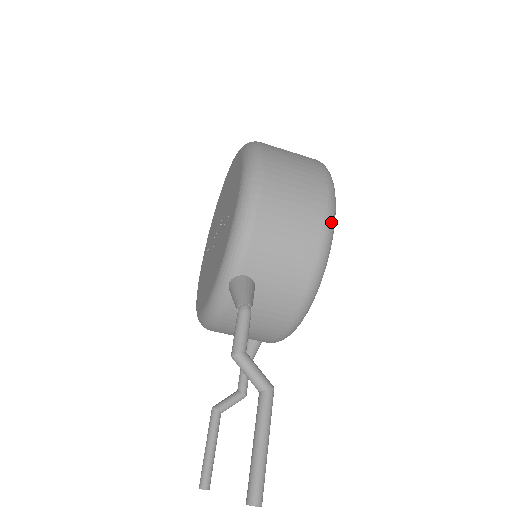
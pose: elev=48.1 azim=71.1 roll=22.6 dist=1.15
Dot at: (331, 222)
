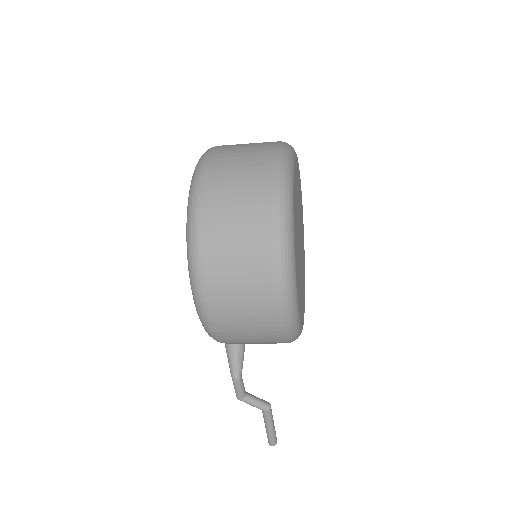
Dot at: (289, 323)
